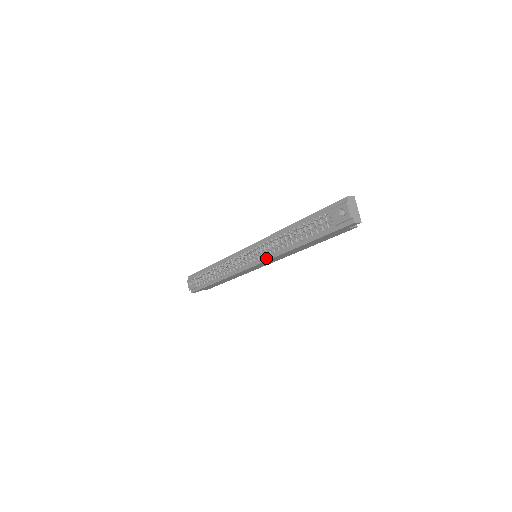
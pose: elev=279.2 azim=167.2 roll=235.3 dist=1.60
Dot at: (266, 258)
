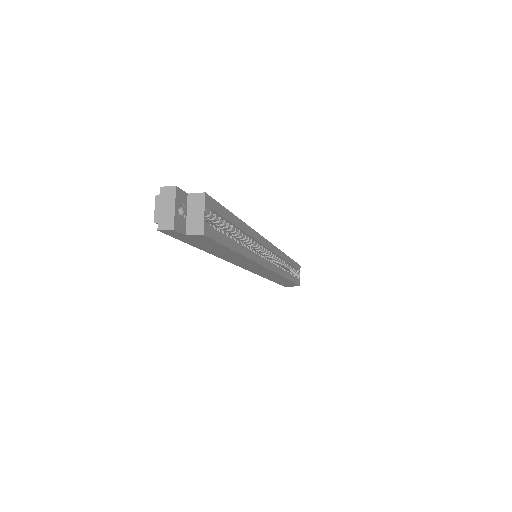
Dot at: occluded
